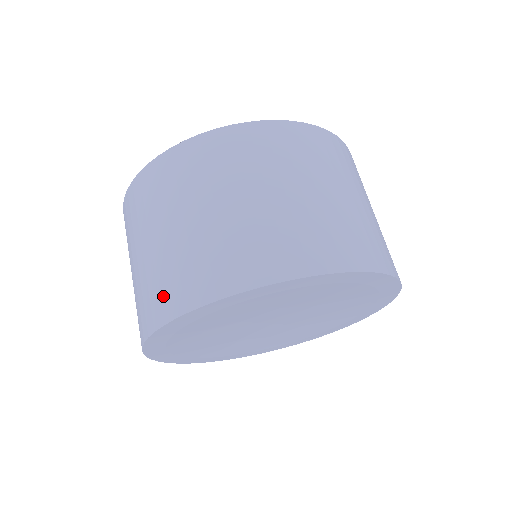
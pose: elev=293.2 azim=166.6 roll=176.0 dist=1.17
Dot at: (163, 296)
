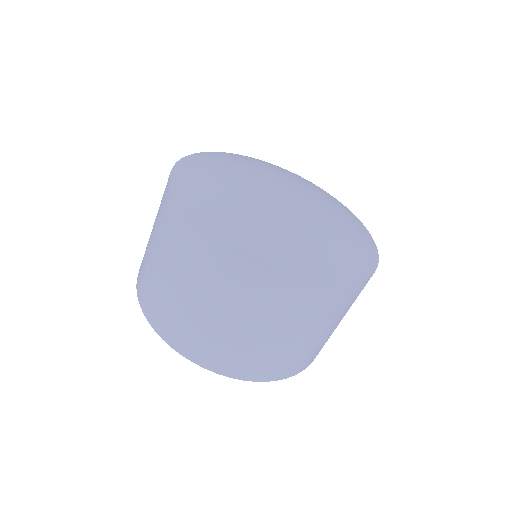
Dot at: (145, 293)
